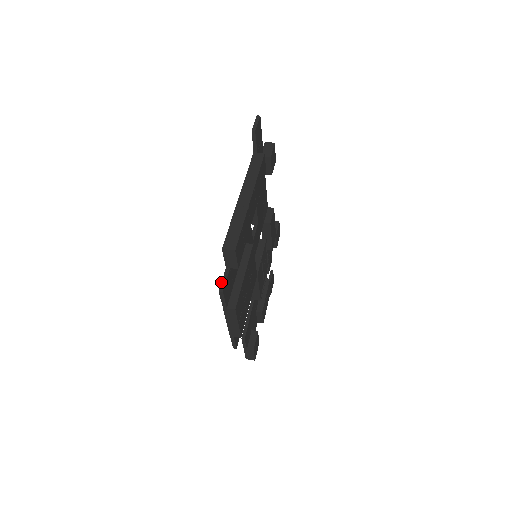
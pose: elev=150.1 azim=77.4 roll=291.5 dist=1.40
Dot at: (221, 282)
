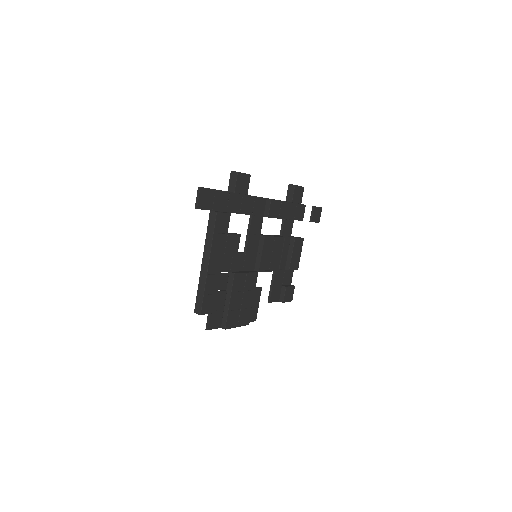
Dot at: occluded
